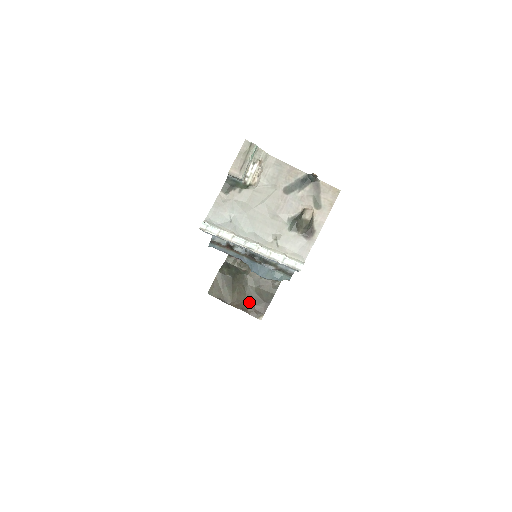
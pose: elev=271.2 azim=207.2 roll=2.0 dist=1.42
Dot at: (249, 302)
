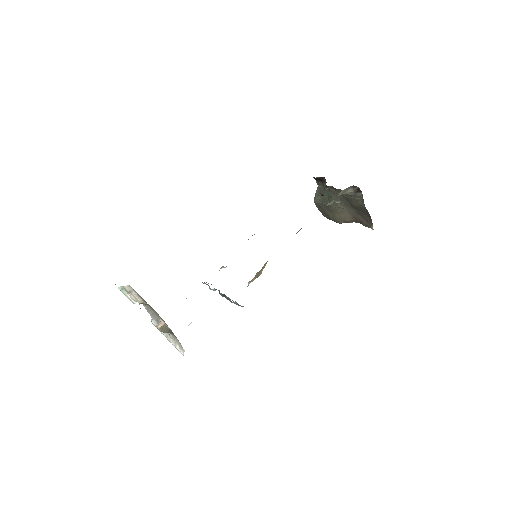
Dot at: (355, 216)
